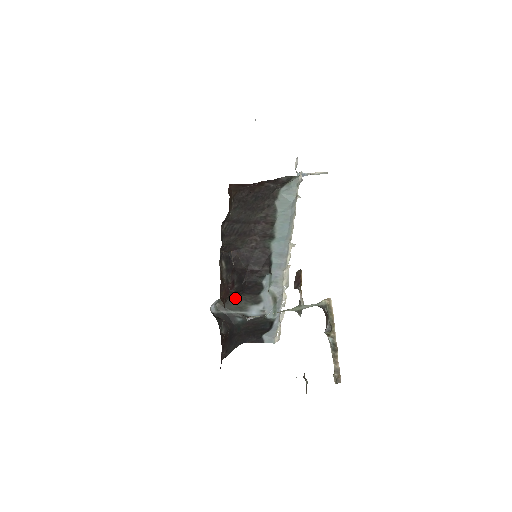
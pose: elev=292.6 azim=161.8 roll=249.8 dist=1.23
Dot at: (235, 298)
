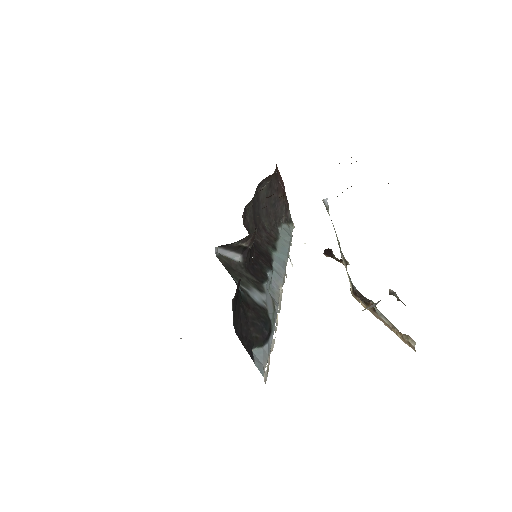
Dot at: (236, 269)
